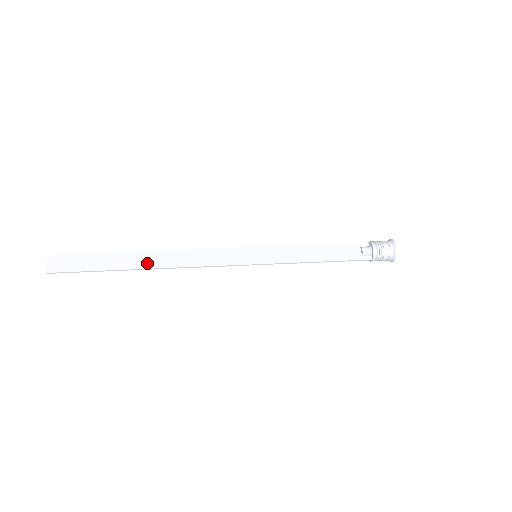
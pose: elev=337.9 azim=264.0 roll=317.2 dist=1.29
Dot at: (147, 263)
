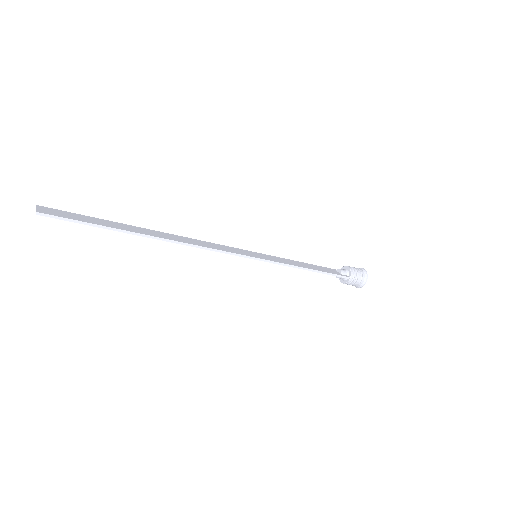
Dot at: (154, 234)
